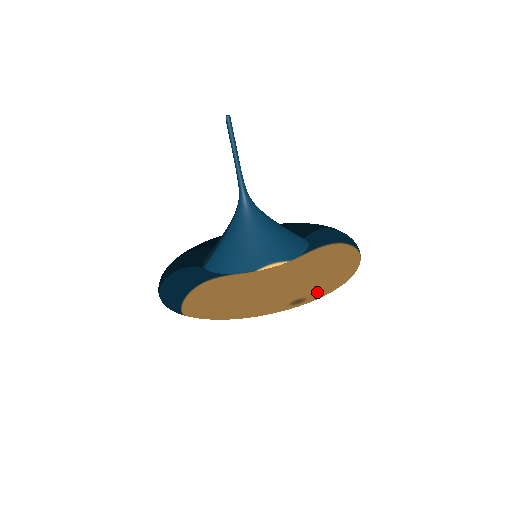
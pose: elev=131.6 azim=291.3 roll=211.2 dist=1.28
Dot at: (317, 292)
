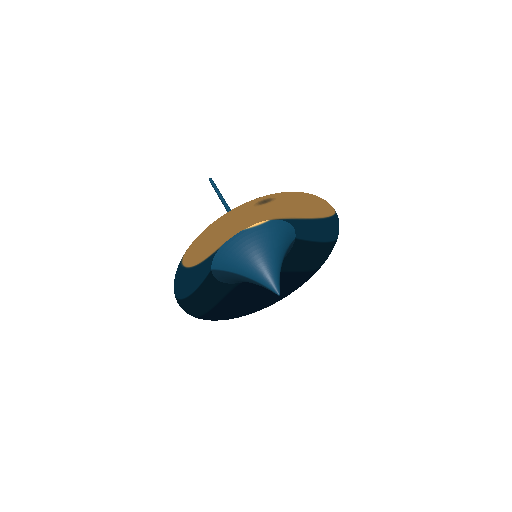
Dot at: (281, 196)
